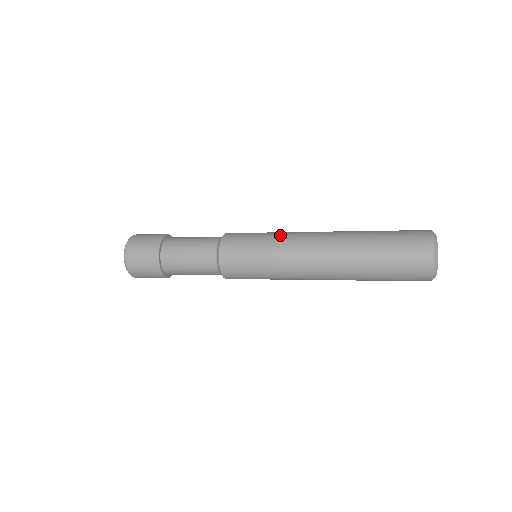
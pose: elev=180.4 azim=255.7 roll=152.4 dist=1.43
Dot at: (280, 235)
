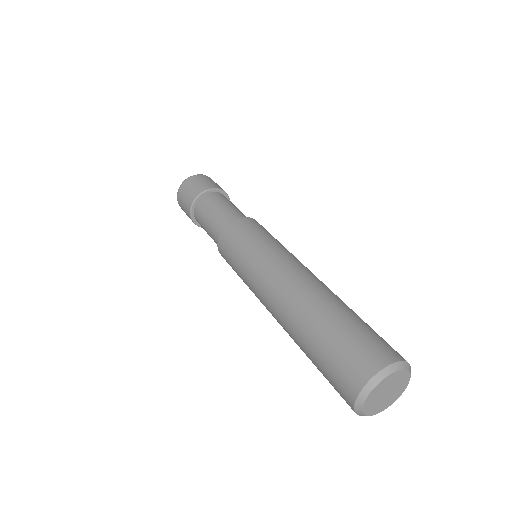
Dot at: (248, 275)
